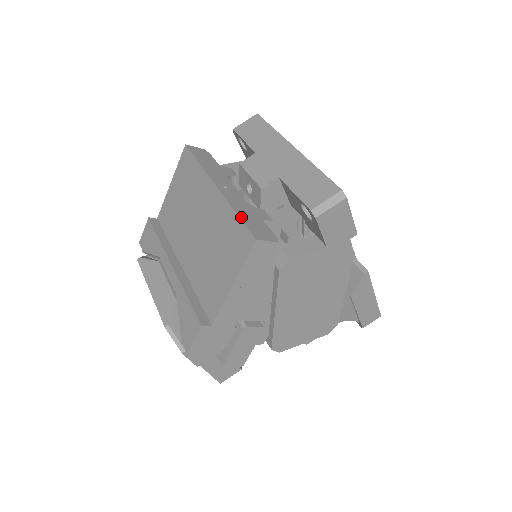
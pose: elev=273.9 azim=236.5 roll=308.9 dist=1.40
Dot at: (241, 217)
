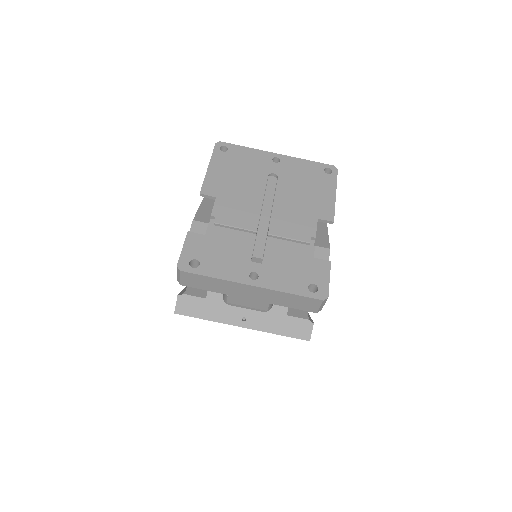
Dot at: (284, 335)
